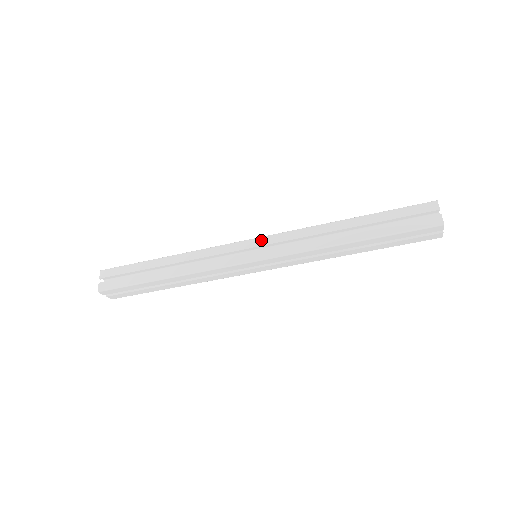
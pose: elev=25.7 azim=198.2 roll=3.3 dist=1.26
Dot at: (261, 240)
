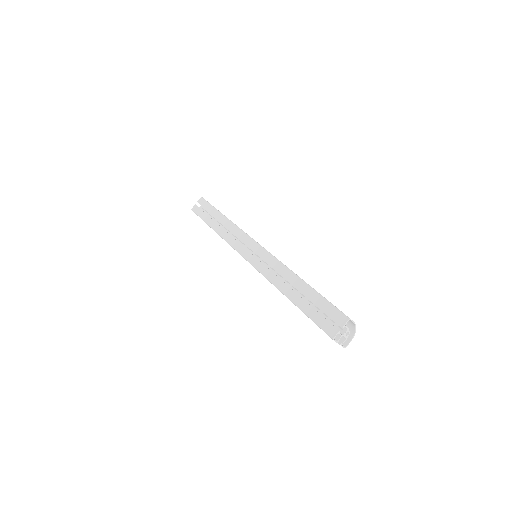
Dot at: (259, 248)
